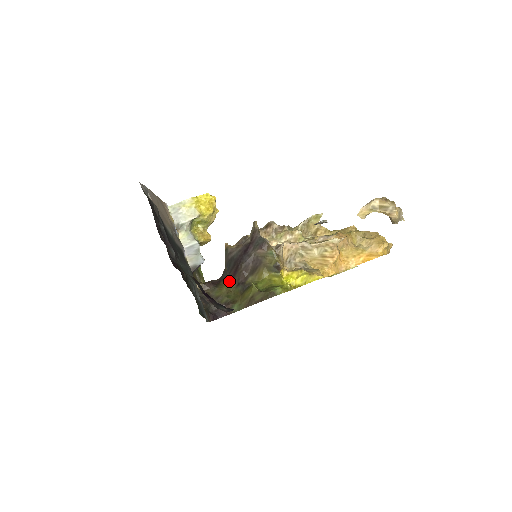
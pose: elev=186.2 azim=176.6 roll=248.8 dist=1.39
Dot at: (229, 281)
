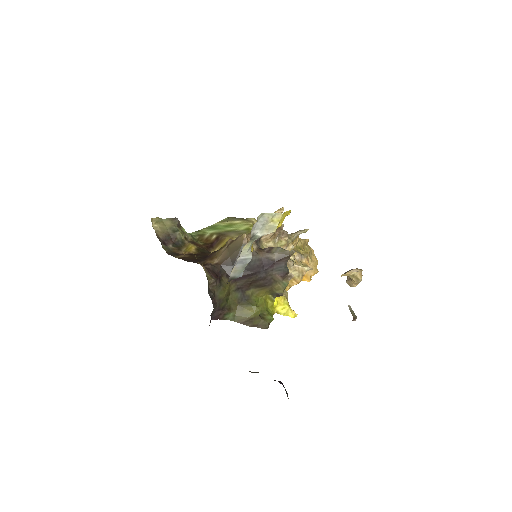
Dot at: (232, 281)
